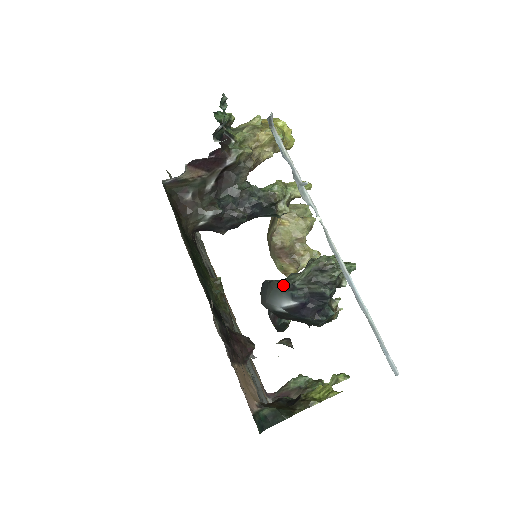
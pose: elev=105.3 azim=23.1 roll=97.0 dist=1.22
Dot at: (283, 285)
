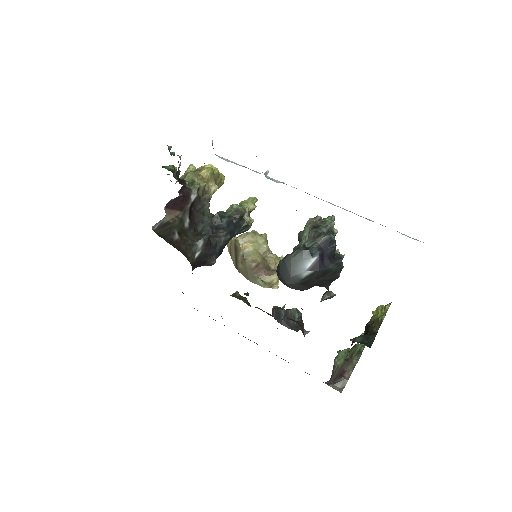
Dot at: (298, 251)
